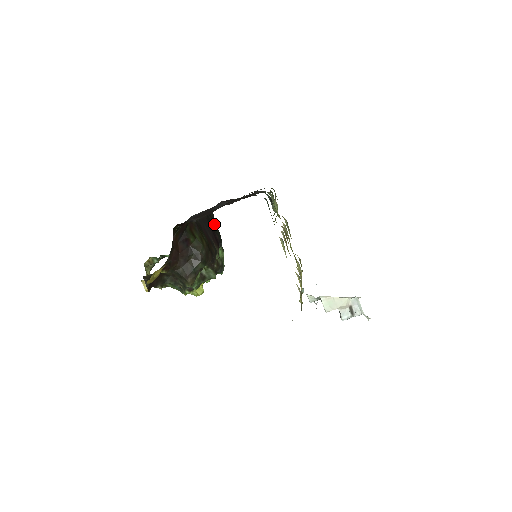
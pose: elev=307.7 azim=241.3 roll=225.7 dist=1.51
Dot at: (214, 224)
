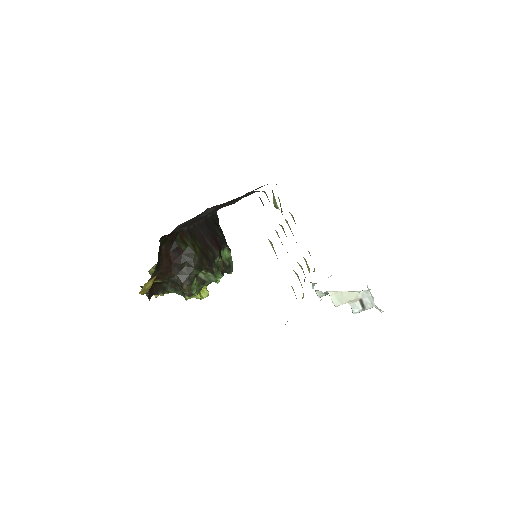
Dot at: (216, 226)
